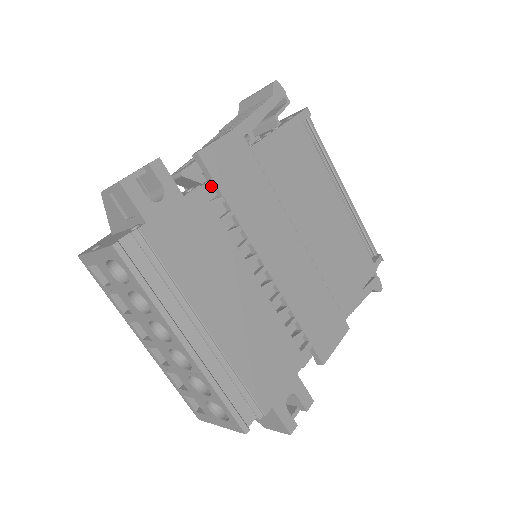
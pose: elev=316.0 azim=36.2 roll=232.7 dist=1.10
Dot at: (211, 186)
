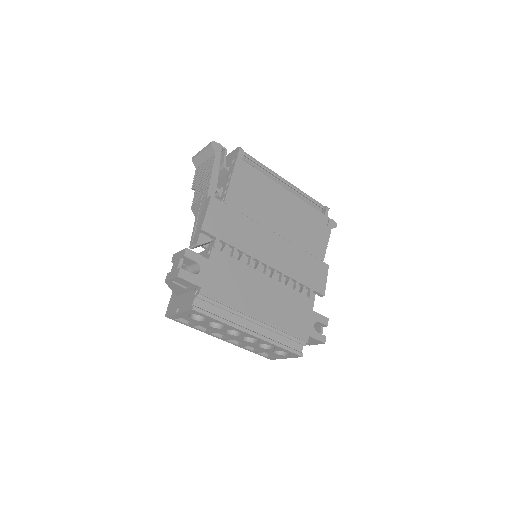
Dot at: (218, 242)
